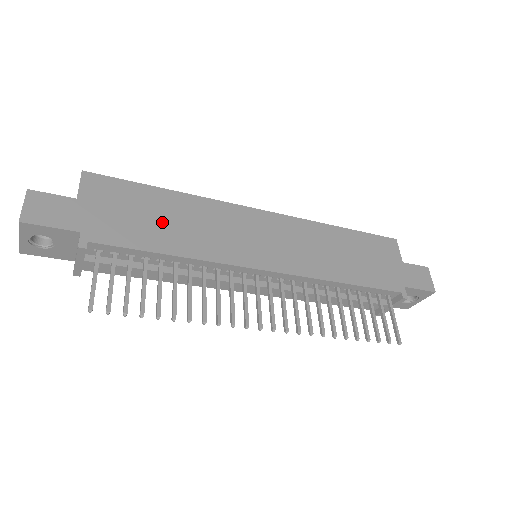
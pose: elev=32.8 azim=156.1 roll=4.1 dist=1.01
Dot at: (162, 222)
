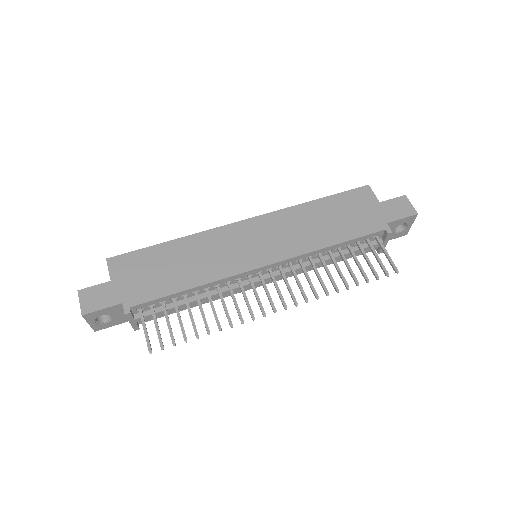
Dot at: (174, 268)
